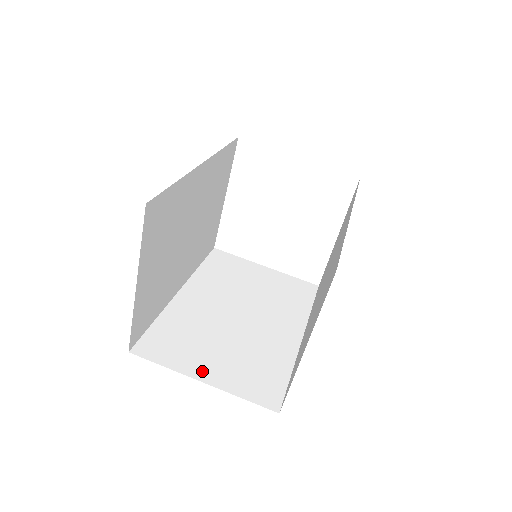
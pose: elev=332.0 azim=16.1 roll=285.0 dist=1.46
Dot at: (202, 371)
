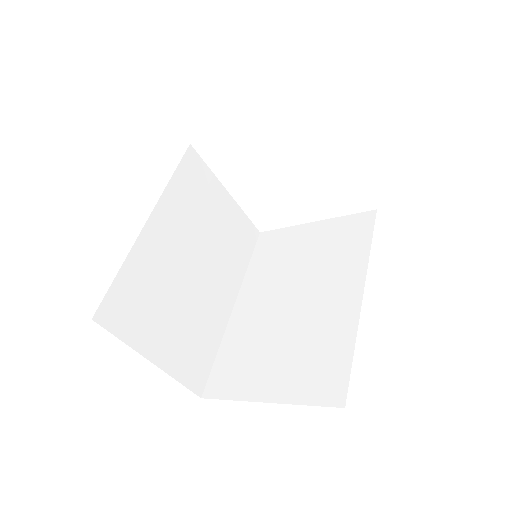
Dot at: (154, 349)
